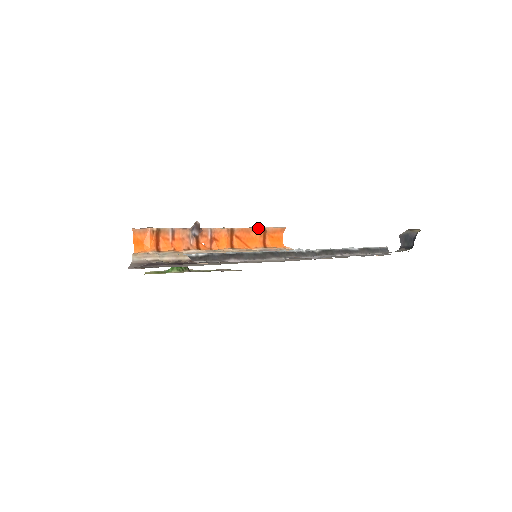
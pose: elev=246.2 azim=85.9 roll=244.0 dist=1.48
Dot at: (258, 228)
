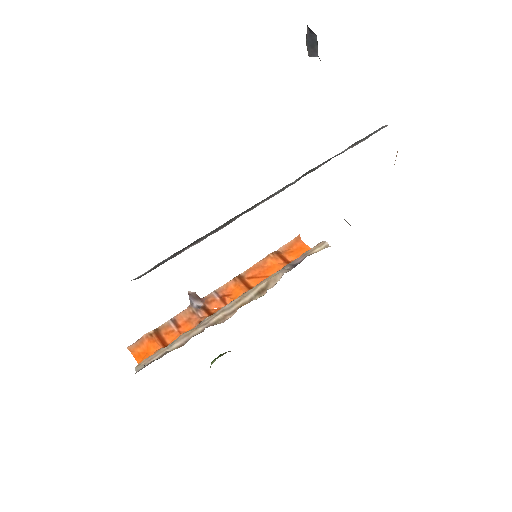
Dot at: (267, 256)
